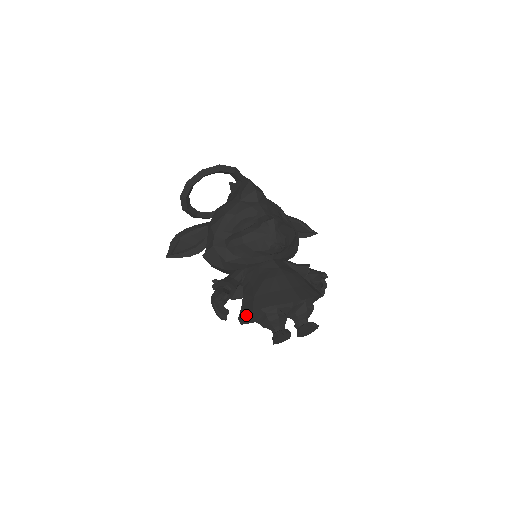
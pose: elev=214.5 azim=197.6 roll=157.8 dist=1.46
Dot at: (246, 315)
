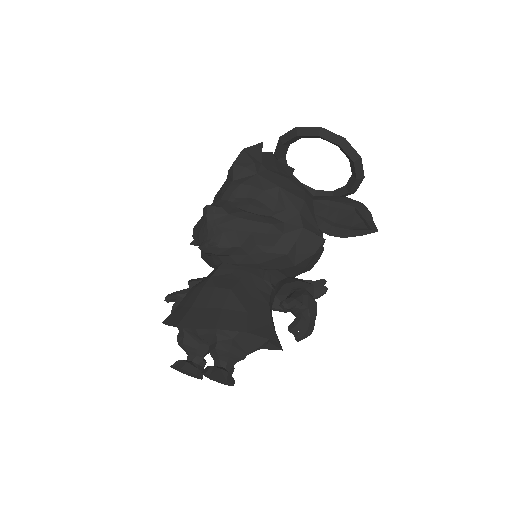
Dot at: occluded
